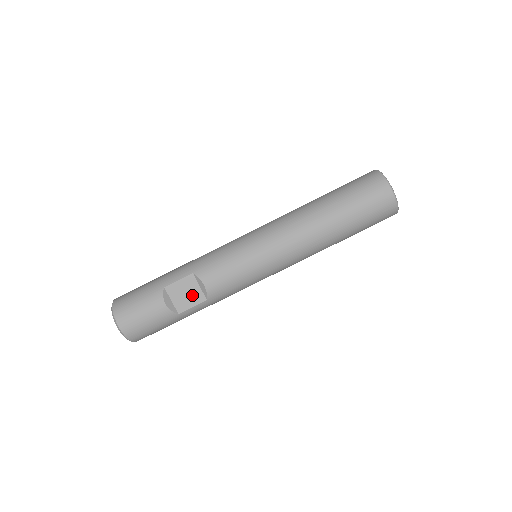
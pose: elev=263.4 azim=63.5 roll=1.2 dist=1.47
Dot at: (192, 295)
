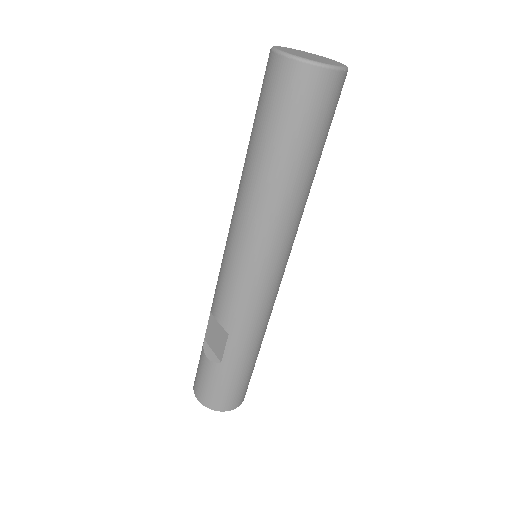
Dot at: (219, 335)
